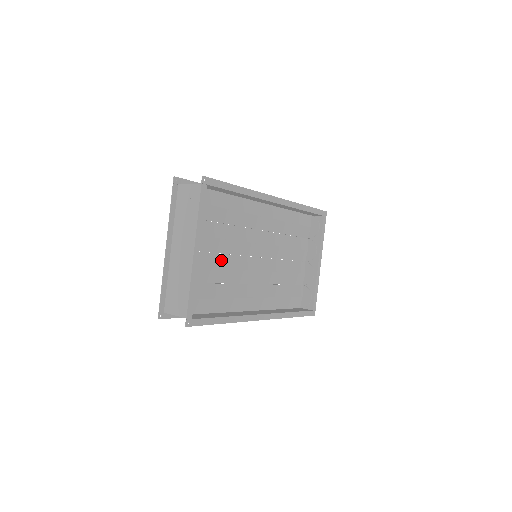
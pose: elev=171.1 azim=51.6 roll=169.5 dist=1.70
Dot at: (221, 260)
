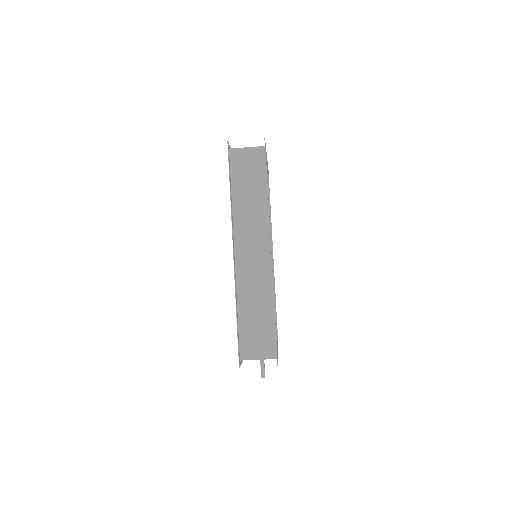
Dot at: occluded
